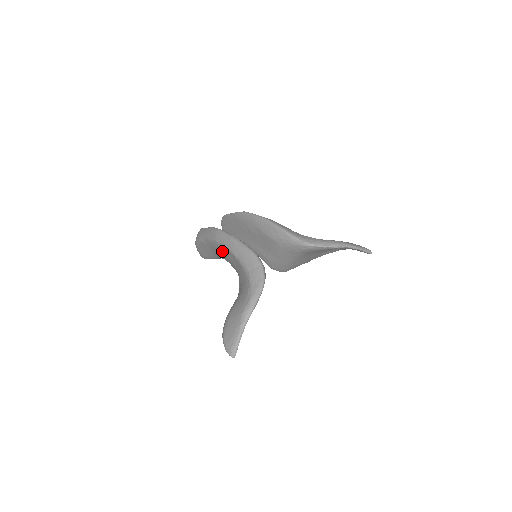
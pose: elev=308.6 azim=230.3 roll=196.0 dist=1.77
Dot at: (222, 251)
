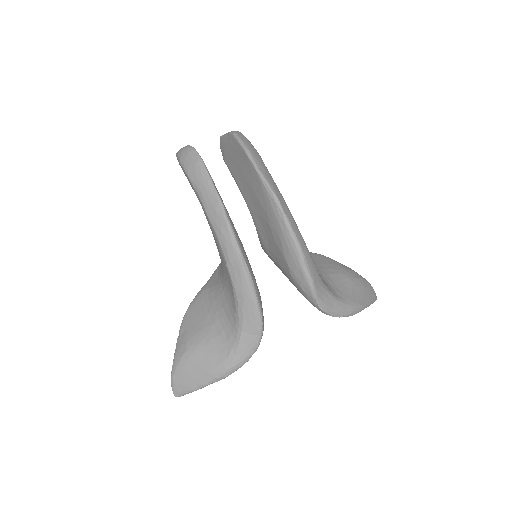
Dot at: (218, 249)
